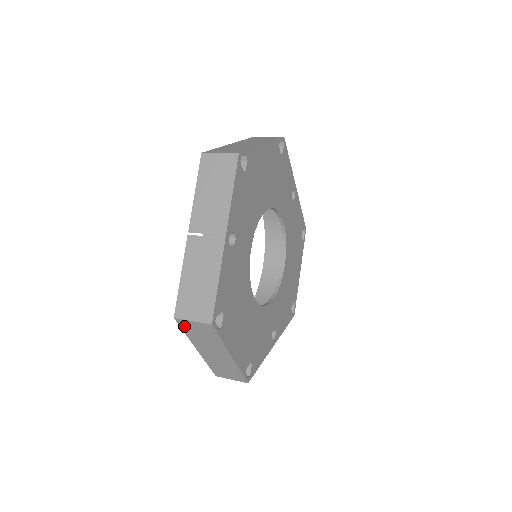
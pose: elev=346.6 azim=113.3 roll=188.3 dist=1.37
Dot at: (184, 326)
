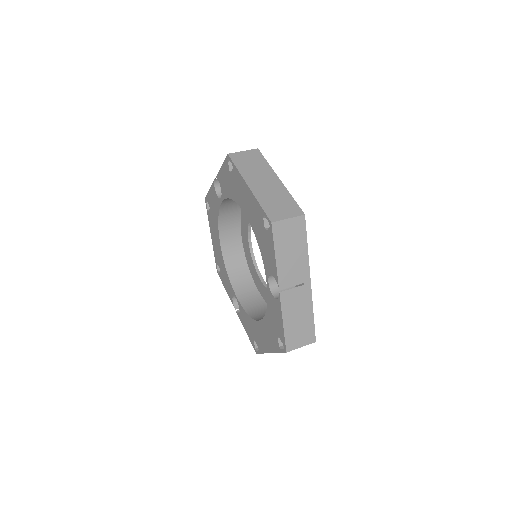
Dot at: occluded
